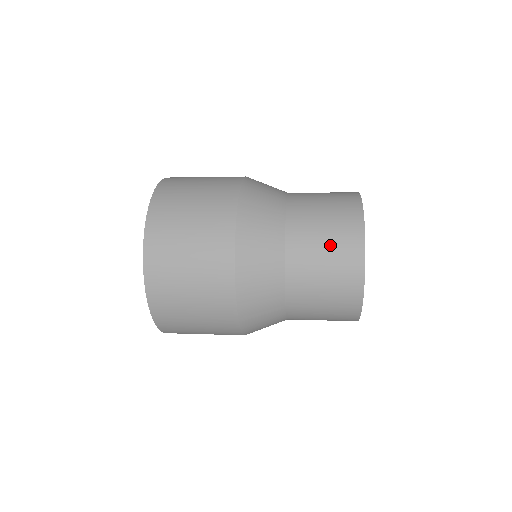
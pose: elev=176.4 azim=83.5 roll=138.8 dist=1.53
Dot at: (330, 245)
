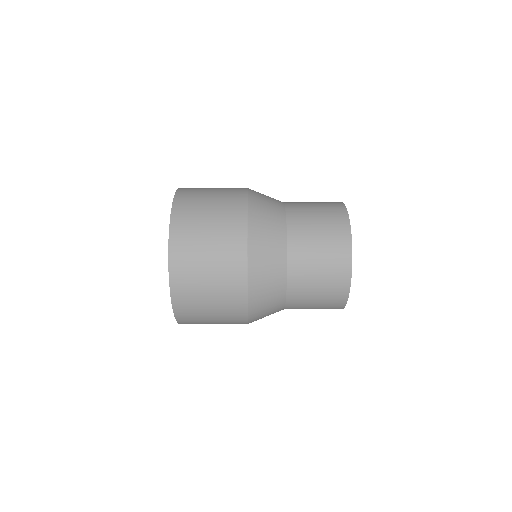
Dot at: (322, 221)
